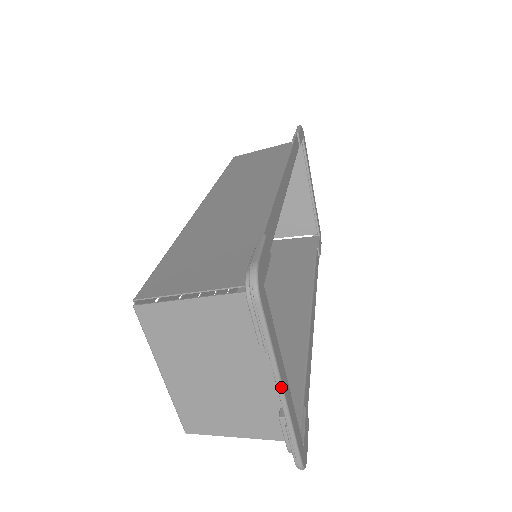
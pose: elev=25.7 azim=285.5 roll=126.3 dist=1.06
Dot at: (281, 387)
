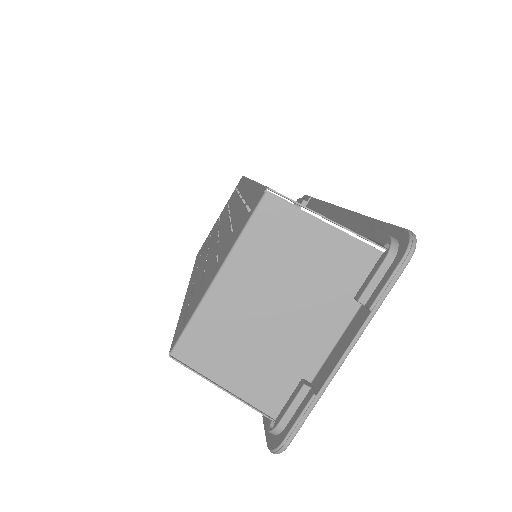
Dot at: occluded
